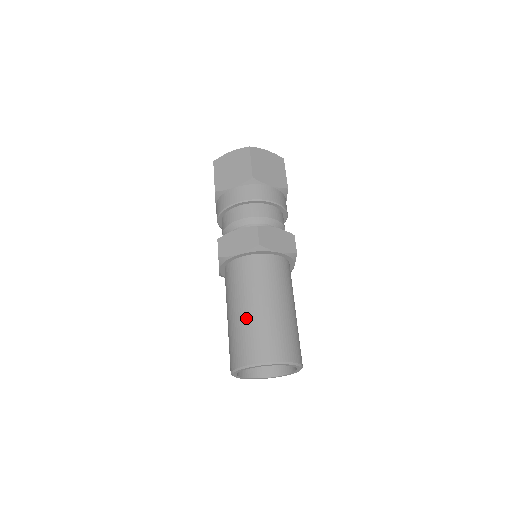
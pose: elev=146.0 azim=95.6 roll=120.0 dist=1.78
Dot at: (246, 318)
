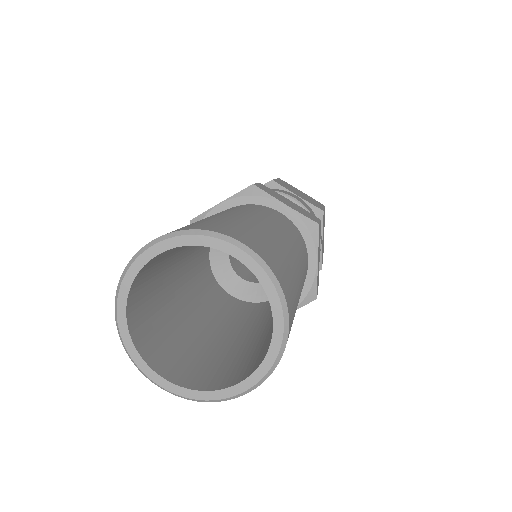
Dot at: occluded
